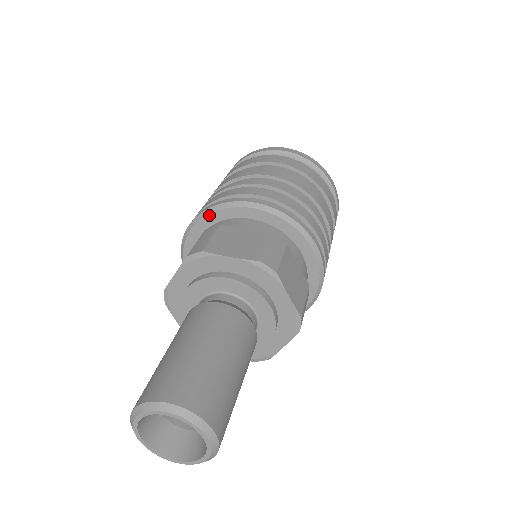
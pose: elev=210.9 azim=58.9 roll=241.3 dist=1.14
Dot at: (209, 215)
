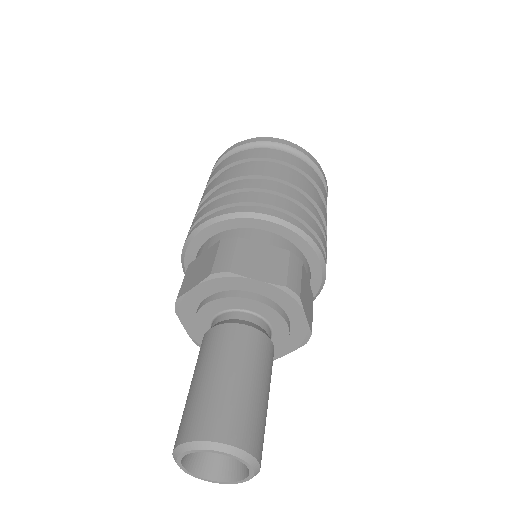
Dot at: (185, 261)
